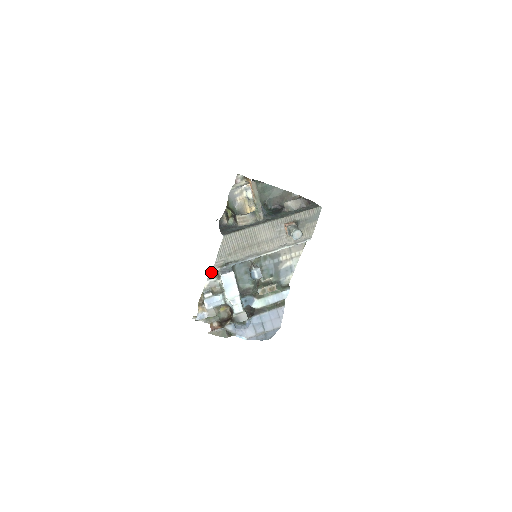
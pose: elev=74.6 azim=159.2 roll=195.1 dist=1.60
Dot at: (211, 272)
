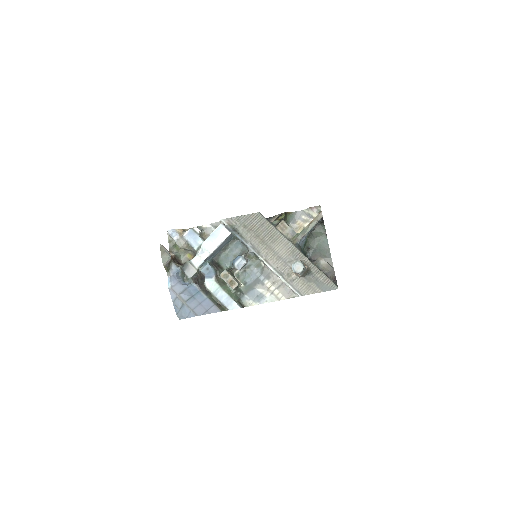
Dot at: (220, 223)
